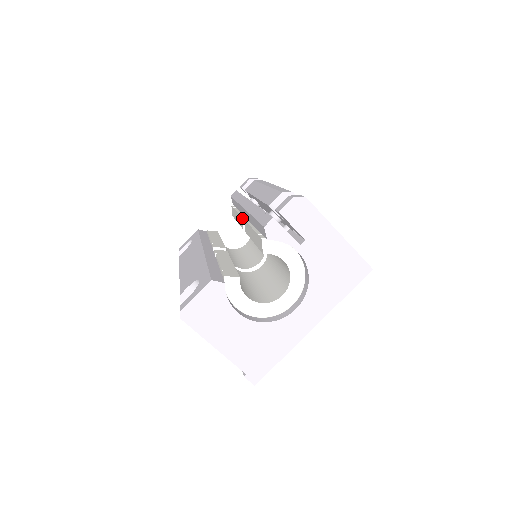
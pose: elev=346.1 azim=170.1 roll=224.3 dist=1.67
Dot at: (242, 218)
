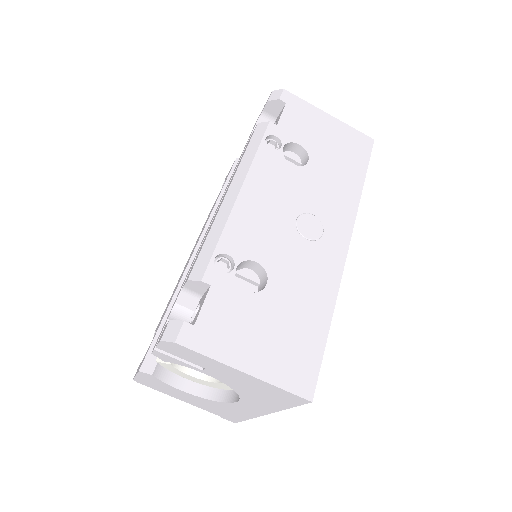
Dot at: occluded
